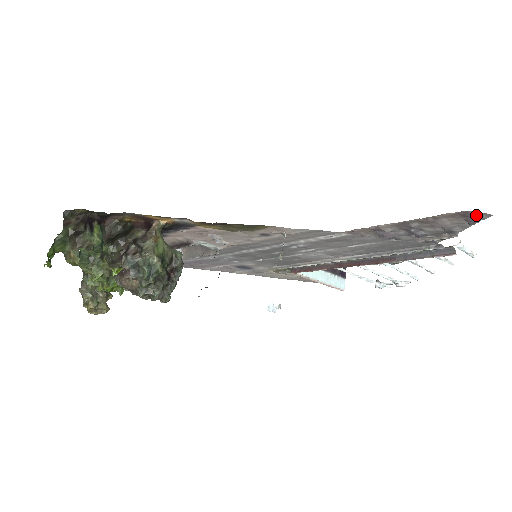
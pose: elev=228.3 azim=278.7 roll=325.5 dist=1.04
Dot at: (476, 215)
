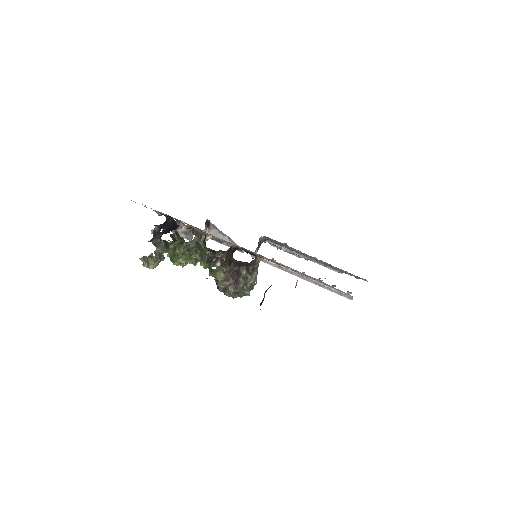
Dot at: (364, 279)
